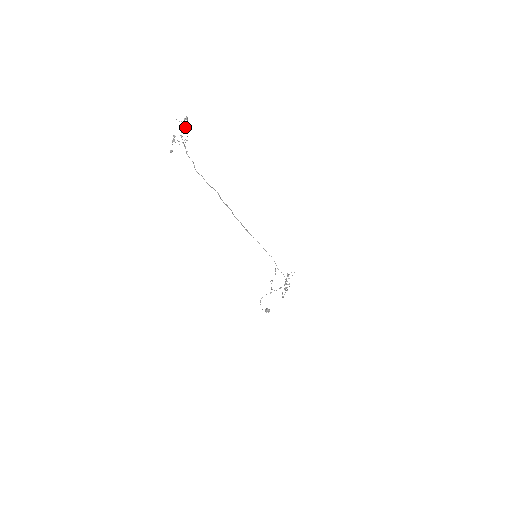
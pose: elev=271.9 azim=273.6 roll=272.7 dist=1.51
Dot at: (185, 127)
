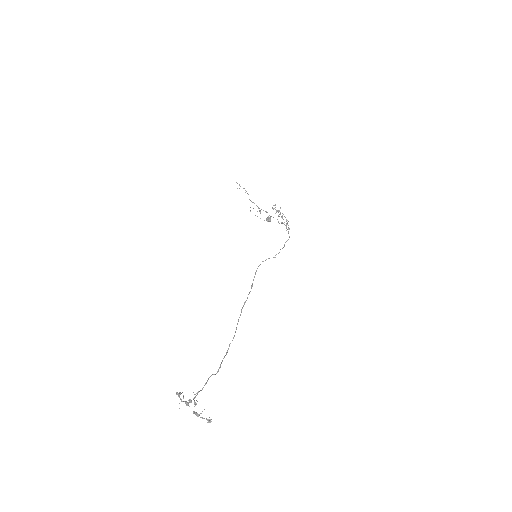
Dot at: (190, 401)
